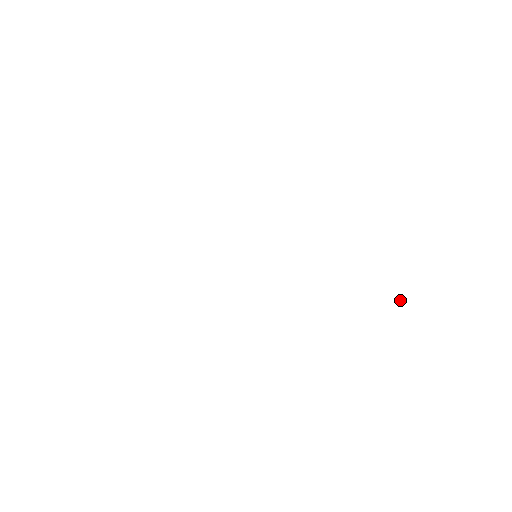
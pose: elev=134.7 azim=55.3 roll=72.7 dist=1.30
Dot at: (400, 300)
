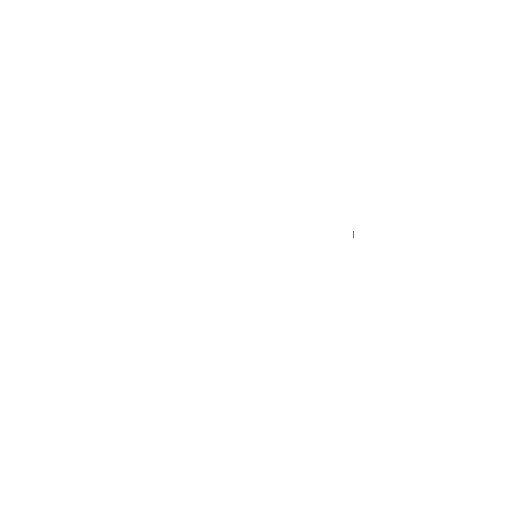
Dot at: occluded
